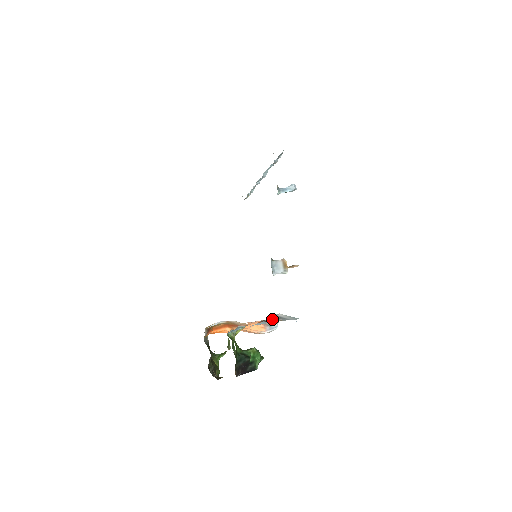
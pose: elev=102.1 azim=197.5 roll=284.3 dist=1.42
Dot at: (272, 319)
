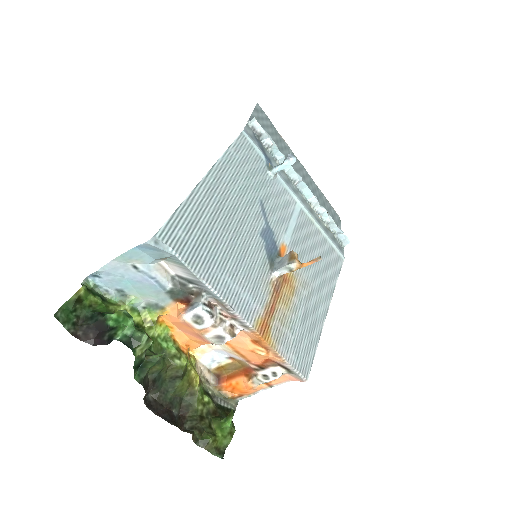
Dot at: (145, 265)
